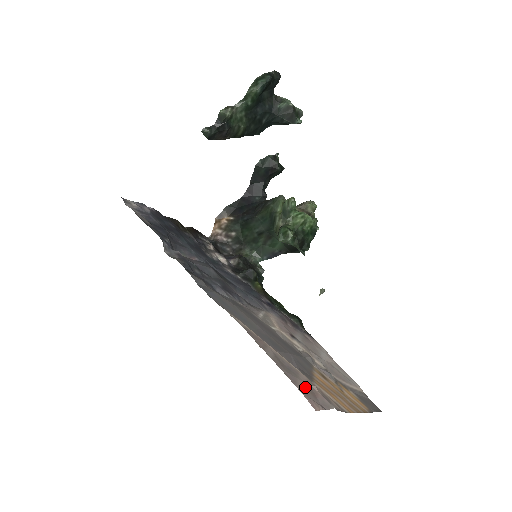
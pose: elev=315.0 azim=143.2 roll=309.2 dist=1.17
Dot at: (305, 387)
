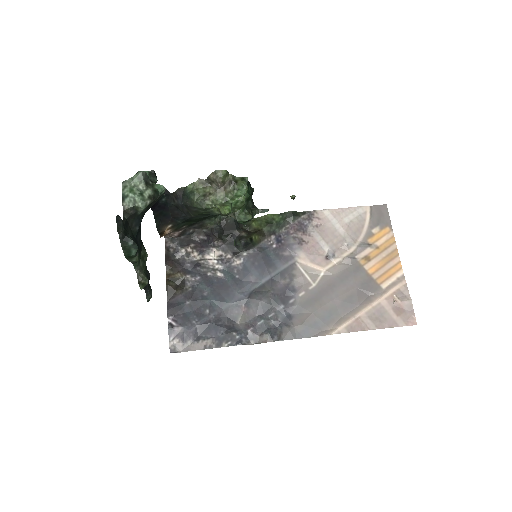
Dot at: (397, 314)
